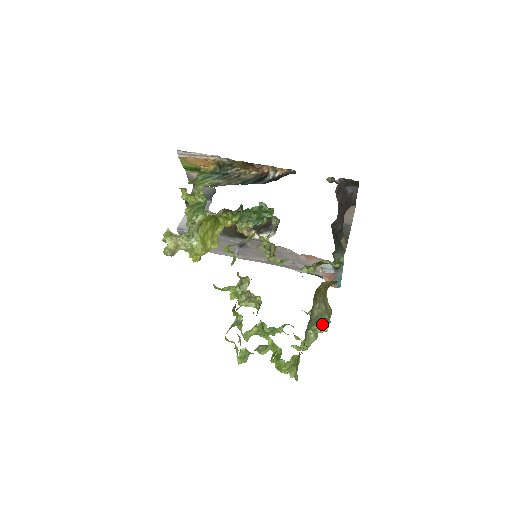
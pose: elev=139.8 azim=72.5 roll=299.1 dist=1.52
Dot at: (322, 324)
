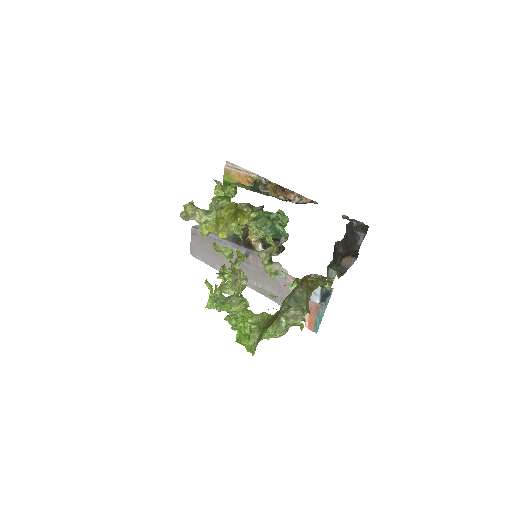
Dot at: (297, 315)
